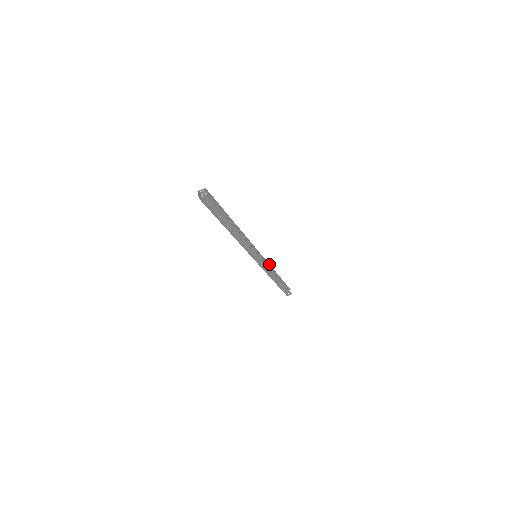
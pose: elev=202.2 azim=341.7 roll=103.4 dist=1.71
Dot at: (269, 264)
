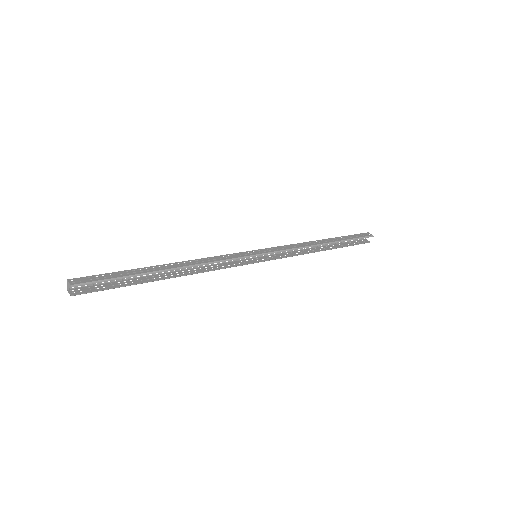
Dot at: (296, 249)
